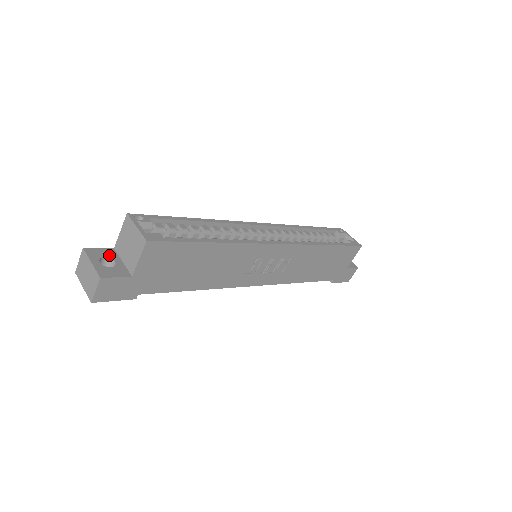
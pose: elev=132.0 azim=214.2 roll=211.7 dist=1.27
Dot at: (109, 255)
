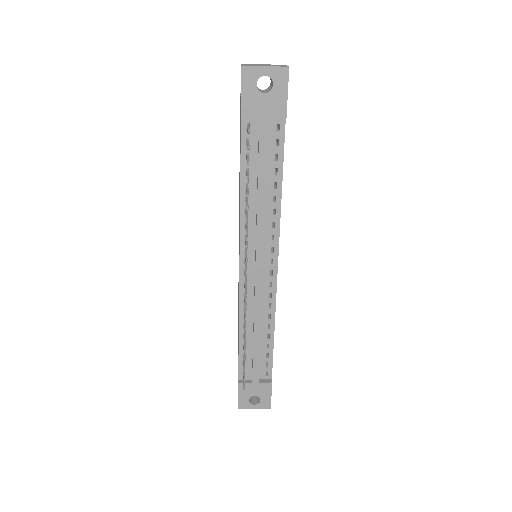
Dot at: occluded
